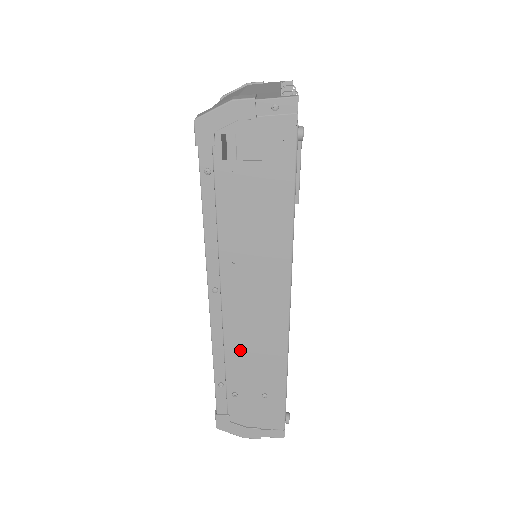
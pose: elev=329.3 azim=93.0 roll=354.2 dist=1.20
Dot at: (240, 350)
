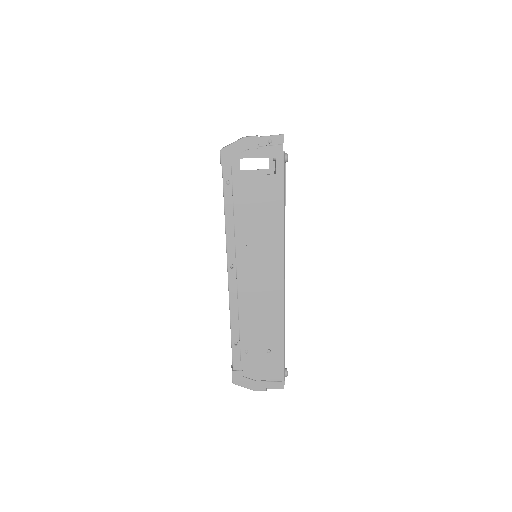
Dot at: (250, 313)
